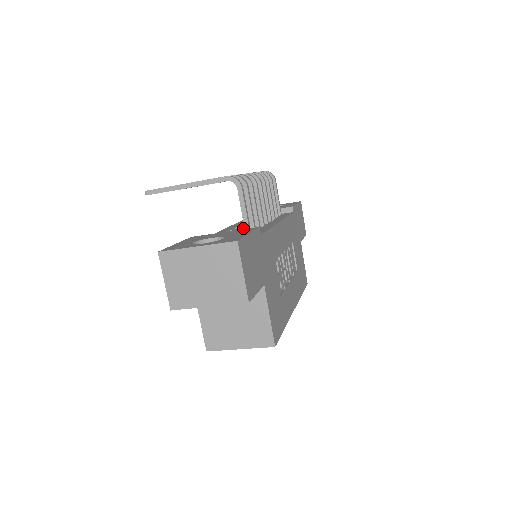
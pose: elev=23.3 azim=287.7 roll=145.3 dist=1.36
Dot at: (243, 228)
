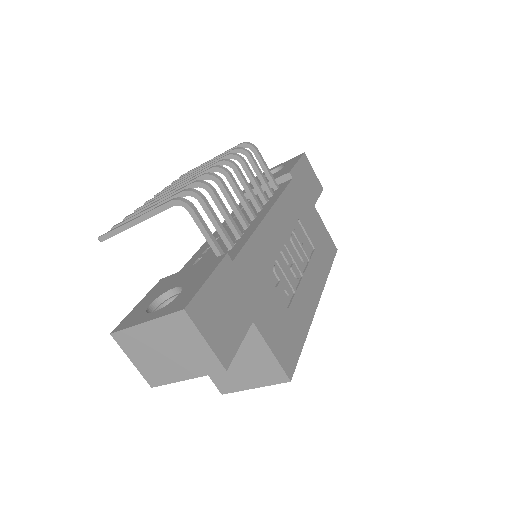
Dot at: occluded
